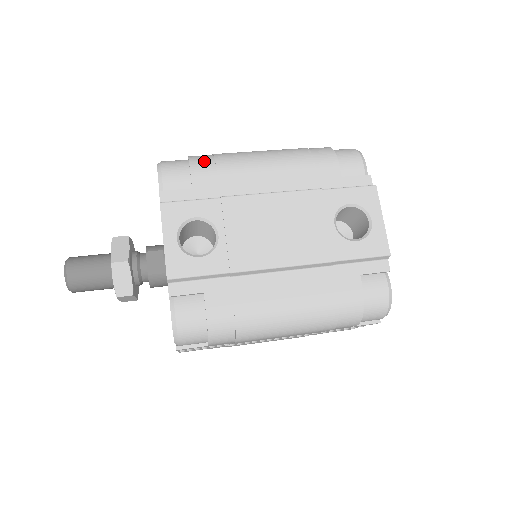
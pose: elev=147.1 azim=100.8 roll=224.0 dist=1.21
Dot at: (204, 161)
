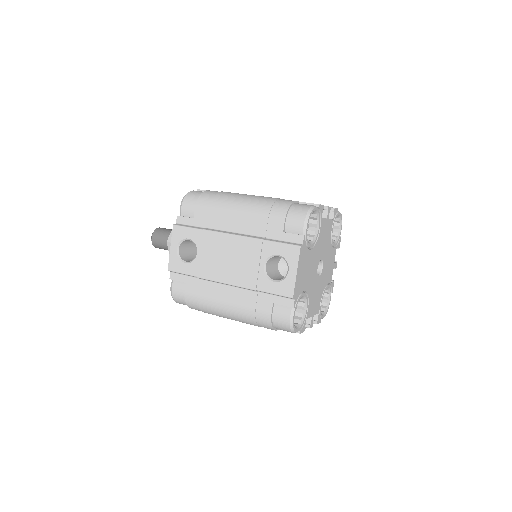
Dot at: (206, 200)
